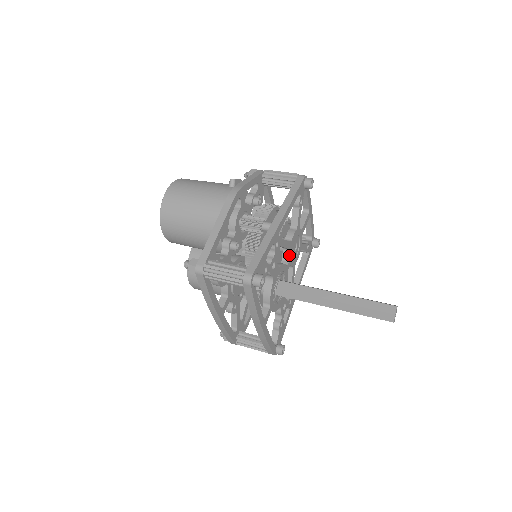
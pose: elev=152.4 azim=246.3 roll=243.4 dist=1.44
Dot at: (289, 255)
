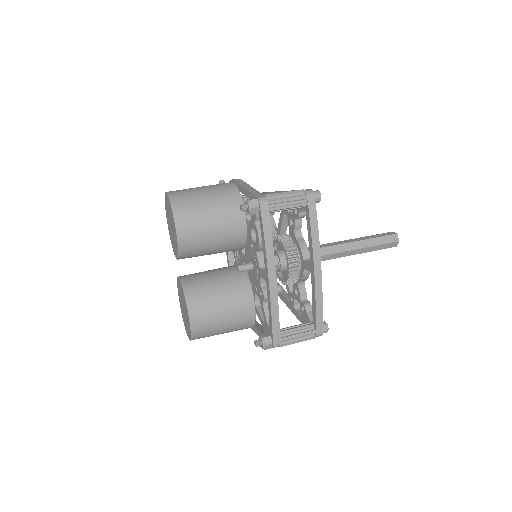
Dot at: occluded
